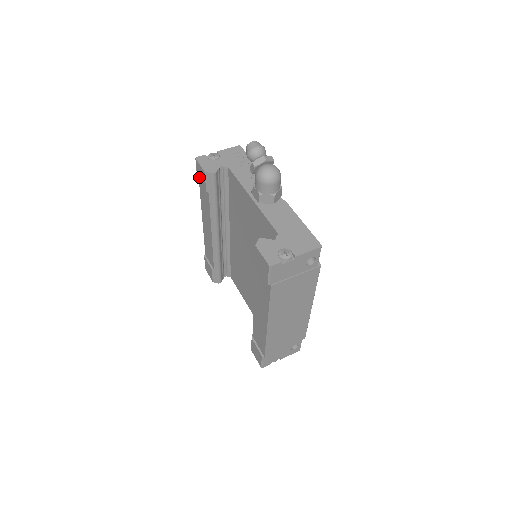
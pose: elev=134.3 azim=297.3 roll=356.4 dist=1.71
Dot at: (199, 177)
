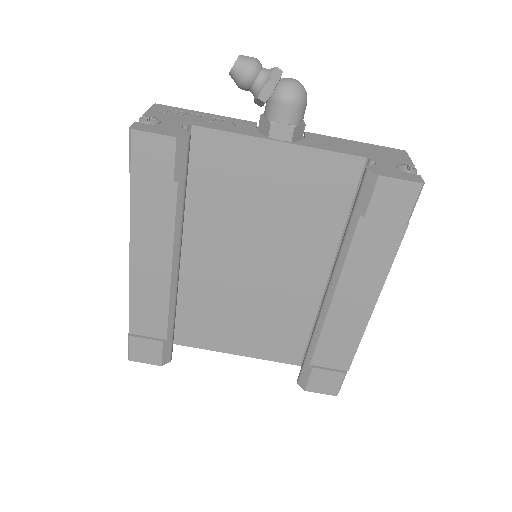
Dot at: (143, 165)
